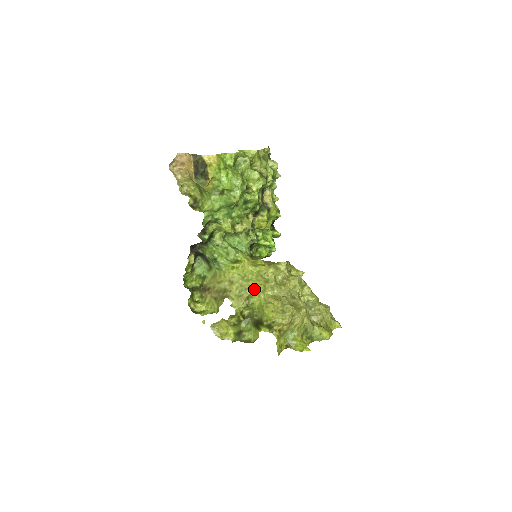
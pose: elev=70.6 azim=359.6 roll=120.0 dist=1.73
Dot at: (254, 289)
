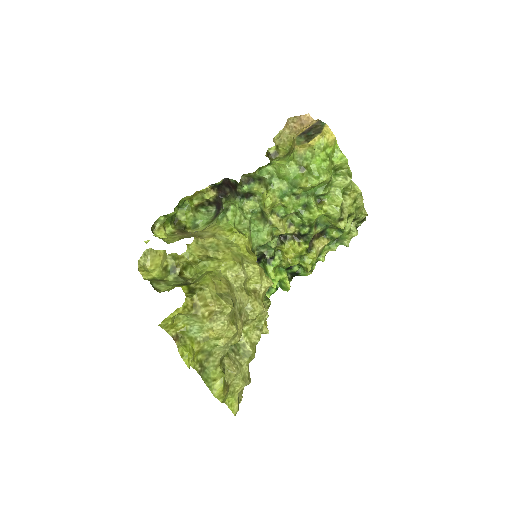
Dot at: (223, 257)
